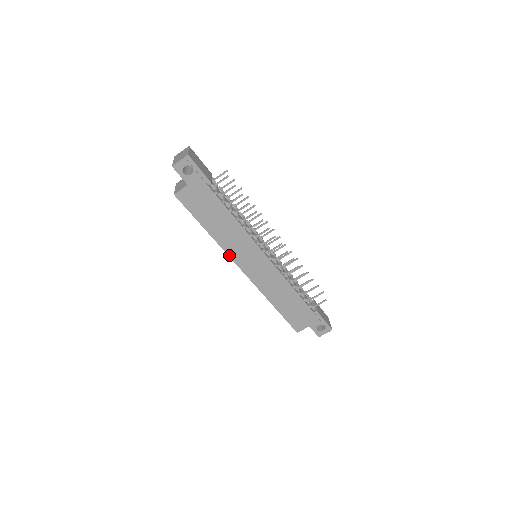
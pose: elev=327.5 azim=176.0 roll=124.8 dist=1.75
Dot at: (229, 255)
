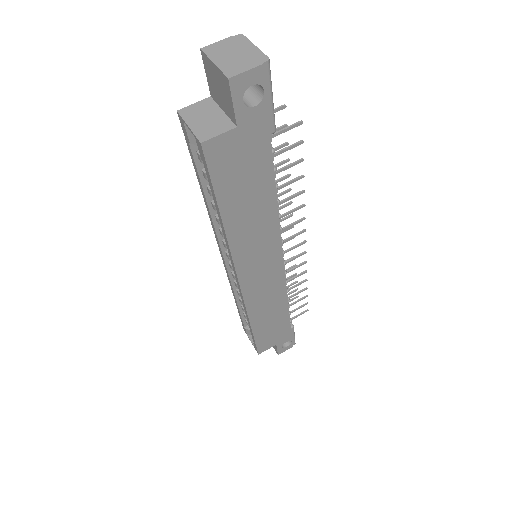
Dot at: (234, 260)
